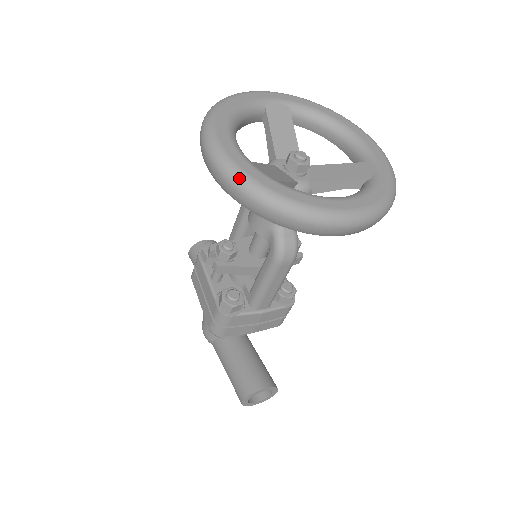
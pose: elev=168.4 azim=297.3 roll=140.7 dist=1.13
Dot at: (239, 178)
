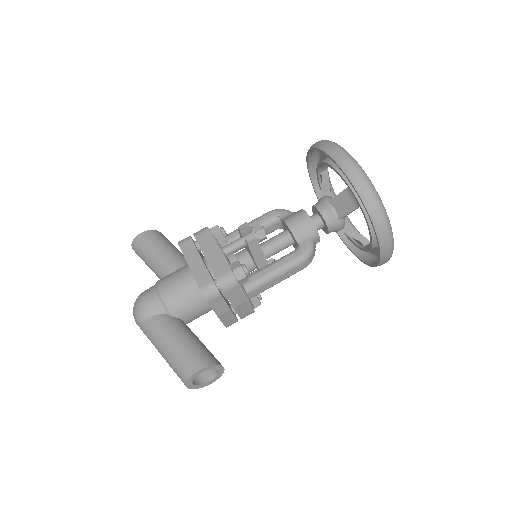
Dot at: (369, 179)
